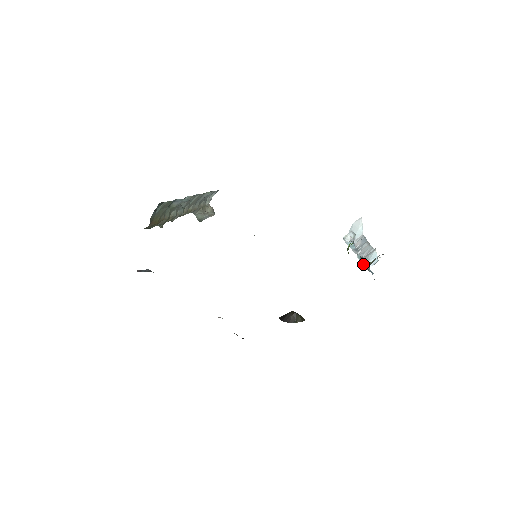
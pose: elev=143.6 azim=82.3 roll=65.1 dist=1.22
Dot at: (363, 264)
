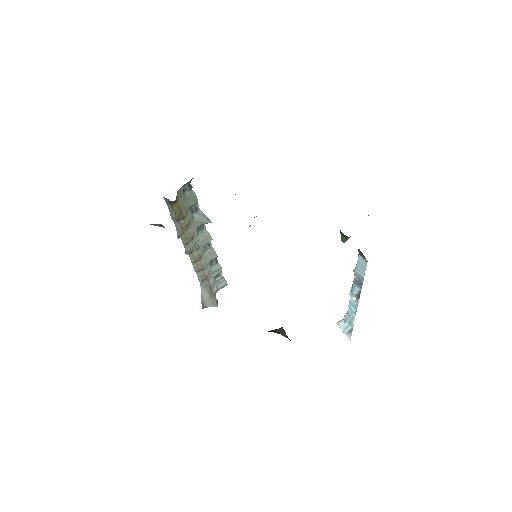
Dot at: (354, 292)
